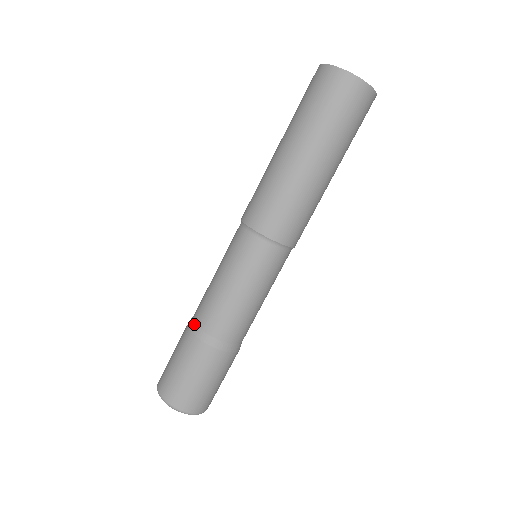
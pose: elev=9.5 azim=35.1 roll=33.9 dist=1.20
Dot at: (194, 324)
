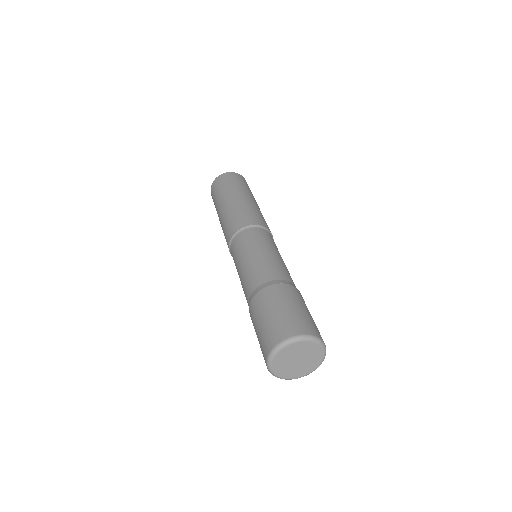
Dot at: (269, 281)
